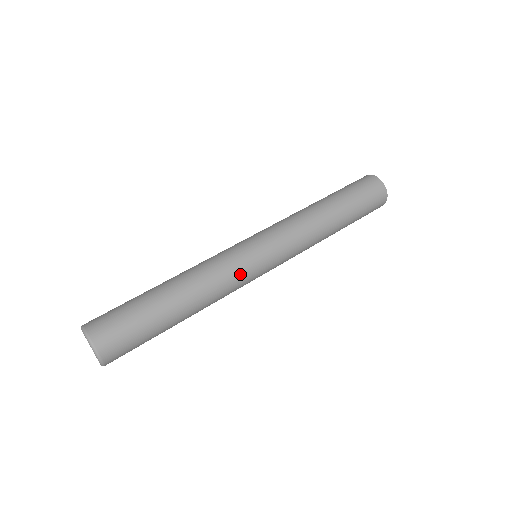
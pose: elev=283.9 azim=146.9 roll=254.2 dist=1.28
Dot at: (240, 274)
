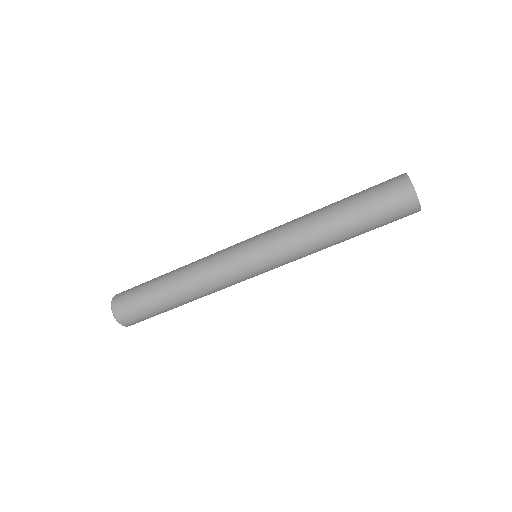
Dot at: (234, 283)
